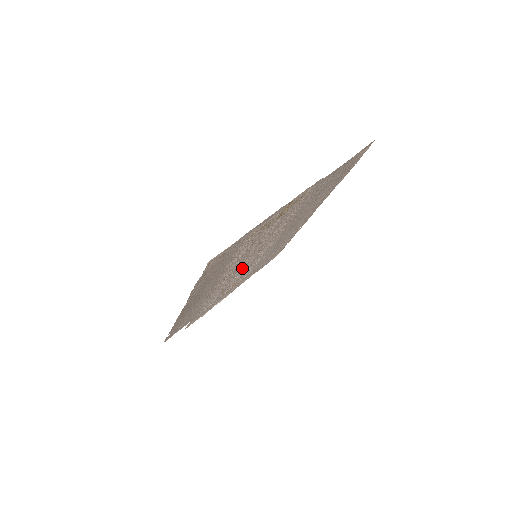
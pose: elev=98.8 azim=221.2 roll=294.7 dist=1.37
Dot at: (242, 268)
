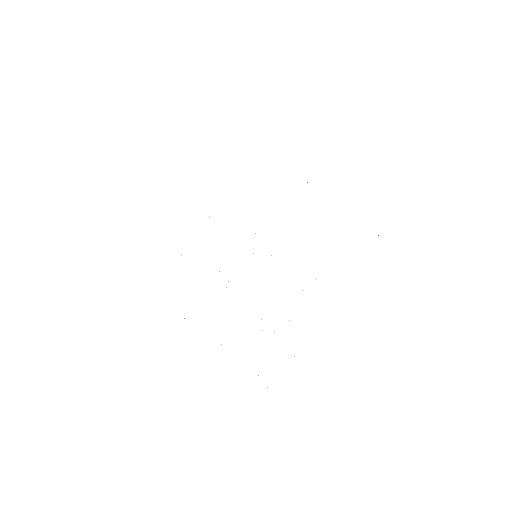
Dot at: occluded
